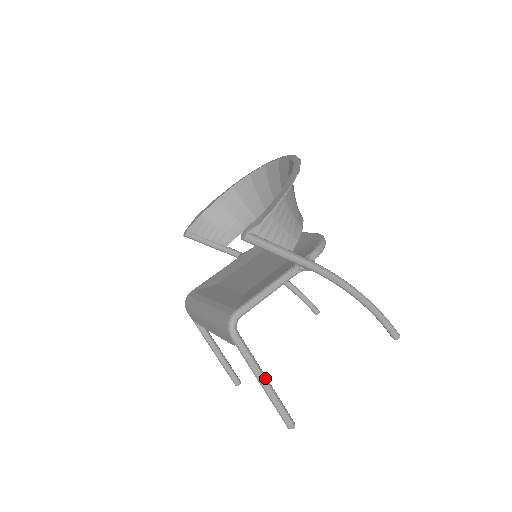
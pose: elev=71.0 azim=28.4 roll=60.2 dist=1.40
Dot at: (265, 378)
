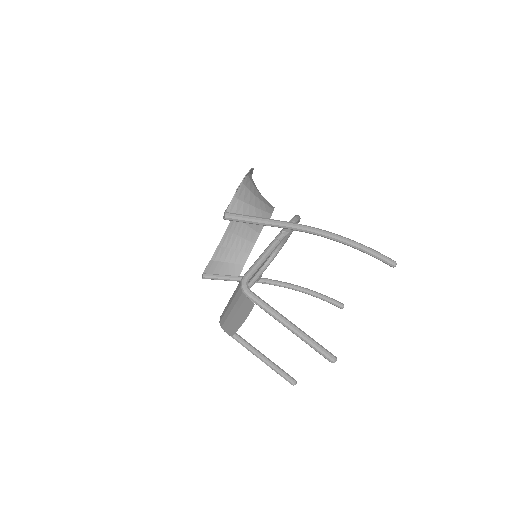
Dot at: (290, 322)
